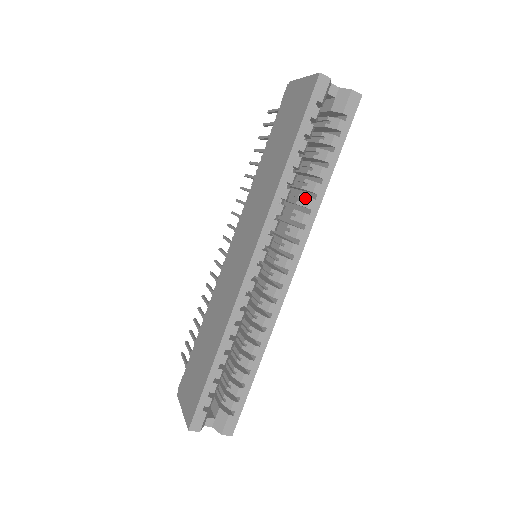
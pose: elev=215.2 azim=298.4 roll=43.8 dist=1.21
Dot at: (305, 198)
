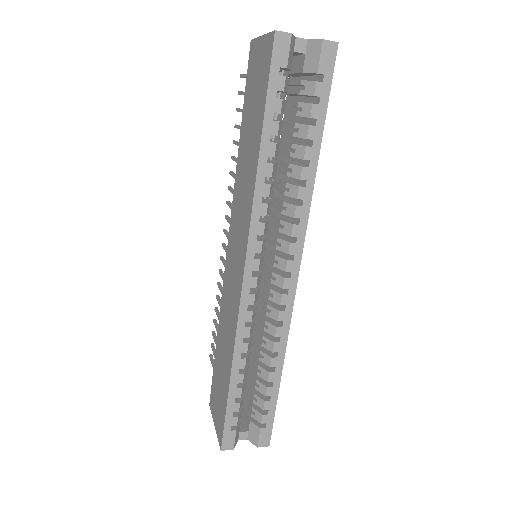
Dot at: (293, 187)
